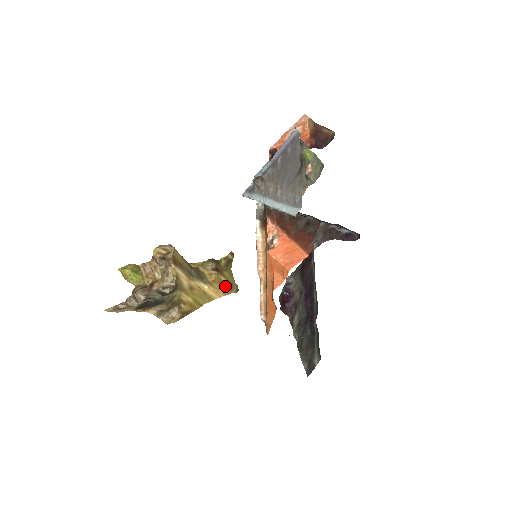
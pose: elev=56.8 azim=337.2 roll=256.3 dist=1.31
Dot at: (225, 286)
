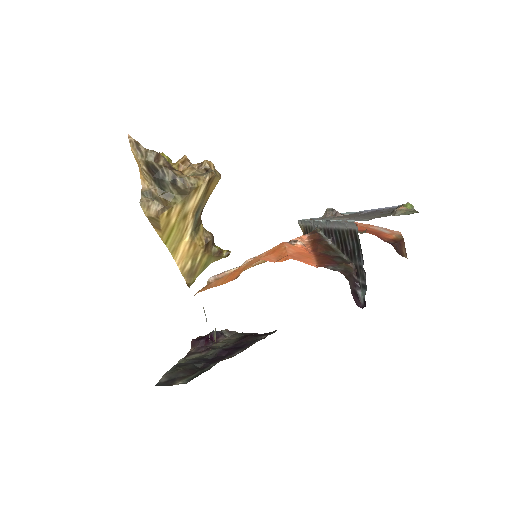
Dot at: (191, 265)
